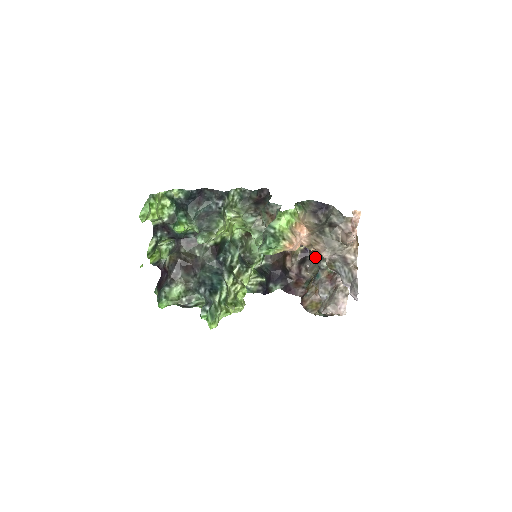
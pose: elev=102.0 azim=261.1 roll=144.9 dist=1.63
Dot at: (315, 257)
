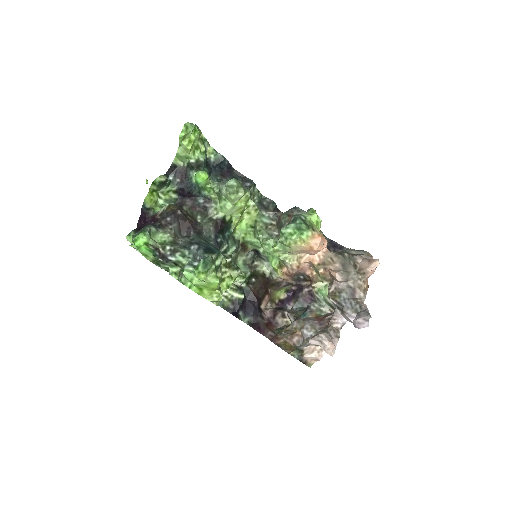
Dot at: (298, 305)
